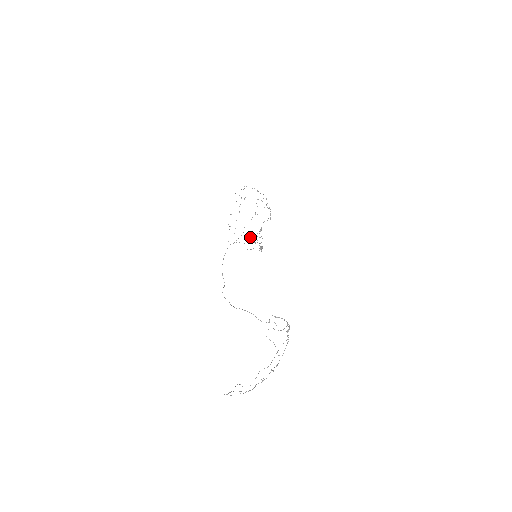
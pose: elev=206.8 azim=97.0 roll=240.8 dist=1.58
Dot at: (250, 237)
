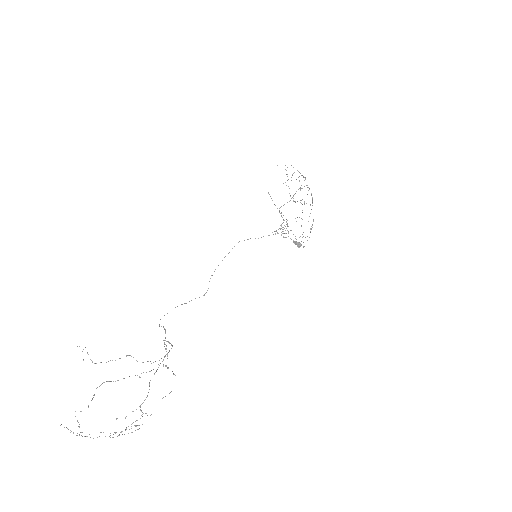
Dot at: occluded
